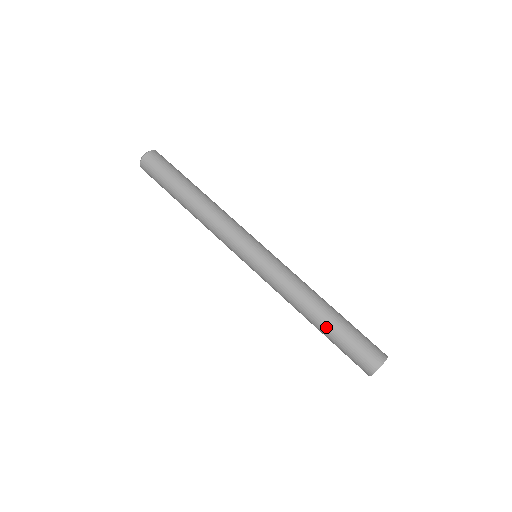
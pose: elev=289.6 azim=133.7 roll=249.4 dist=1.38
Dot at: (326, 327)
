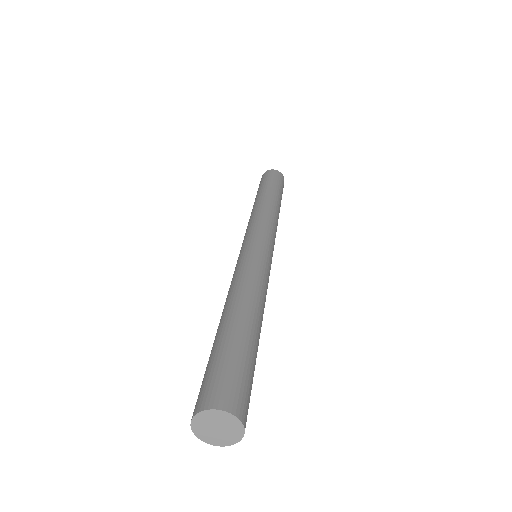
Dot at: (241, 325)
